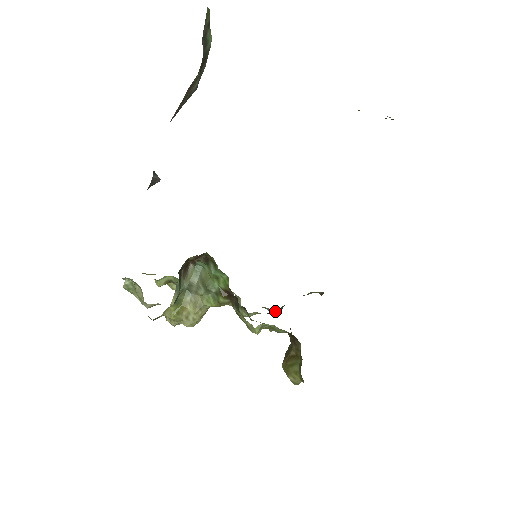
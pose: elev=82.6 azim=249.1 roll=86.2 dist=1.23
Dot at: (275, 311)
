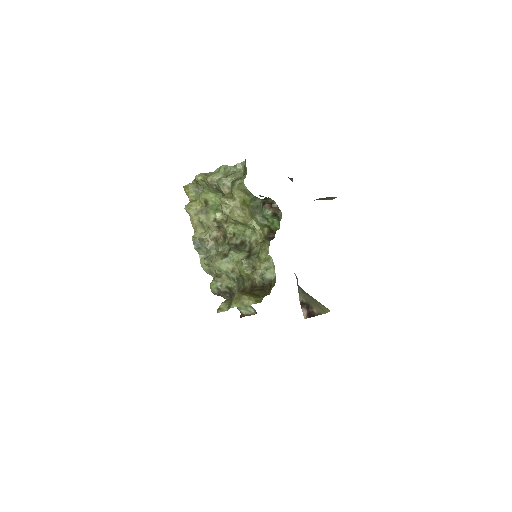
Dot at: (225, 286)
